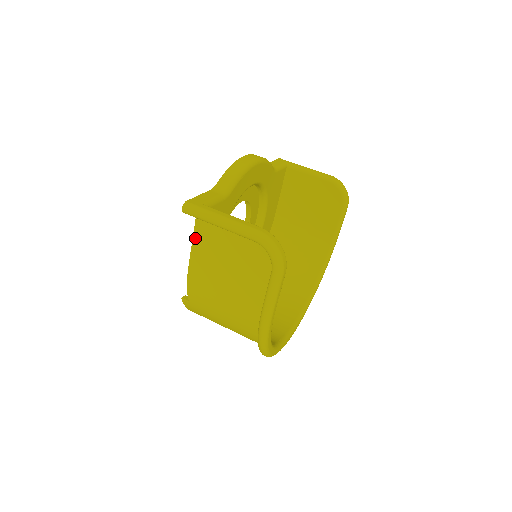
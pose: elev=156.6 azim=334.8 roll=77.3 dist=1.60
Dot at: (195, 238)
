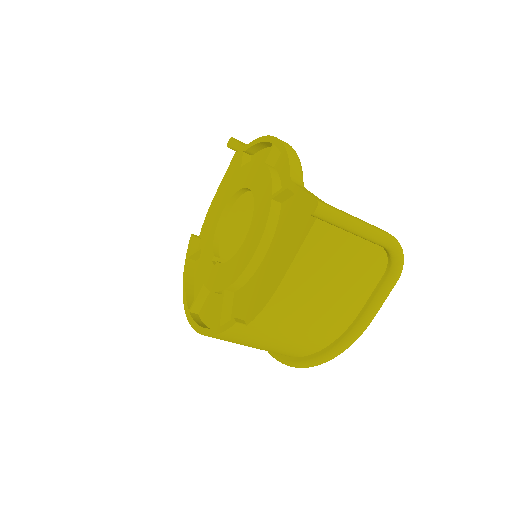
Dot at: (305, 245)
